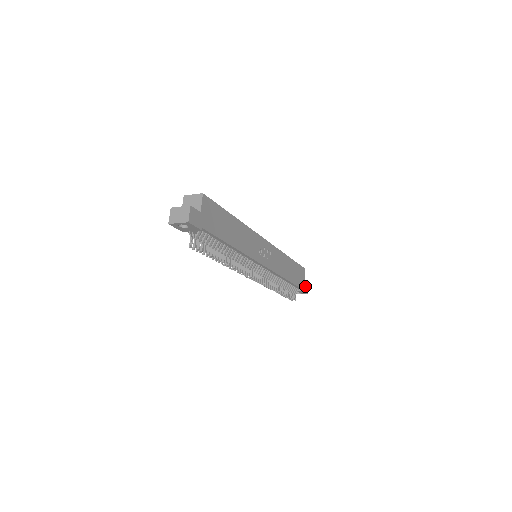
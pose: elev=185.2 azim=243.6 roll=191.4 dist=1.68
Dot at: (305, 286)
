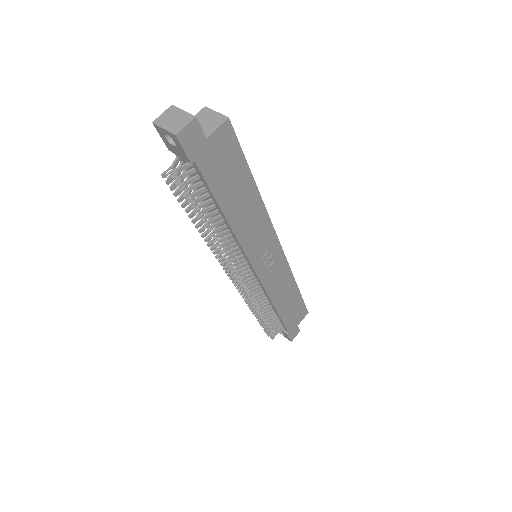
Dot at: (295, 331)
